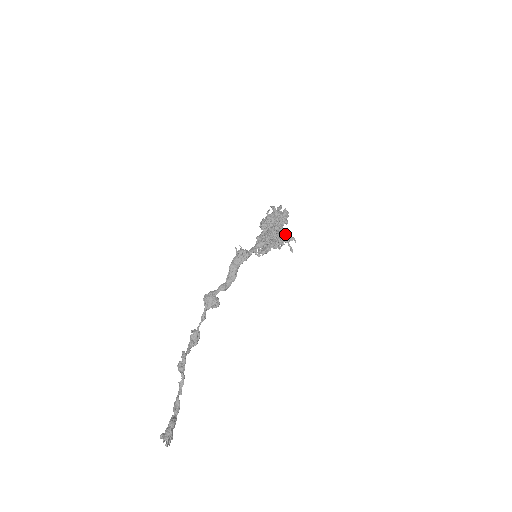
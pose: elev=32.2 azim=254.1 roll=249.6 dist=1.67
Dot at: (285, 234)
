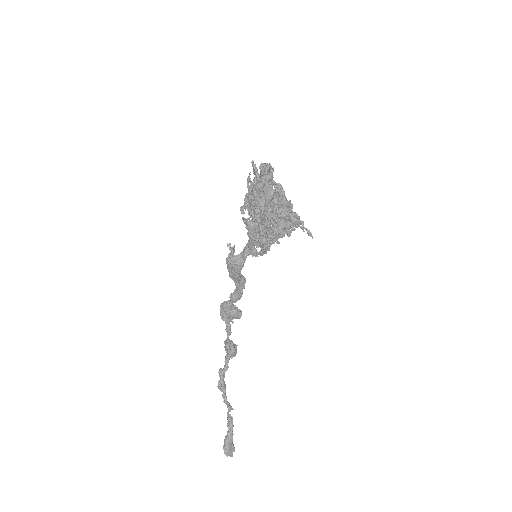
Dot at: (284, 217)
